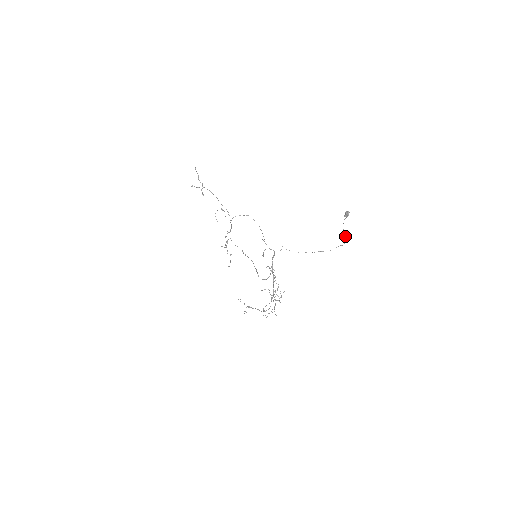
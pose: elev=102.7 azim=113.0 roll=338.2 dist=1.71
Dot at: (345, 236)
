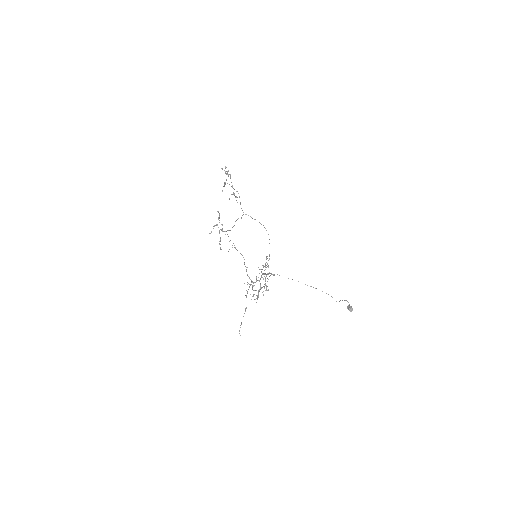
Dot at: occluded
